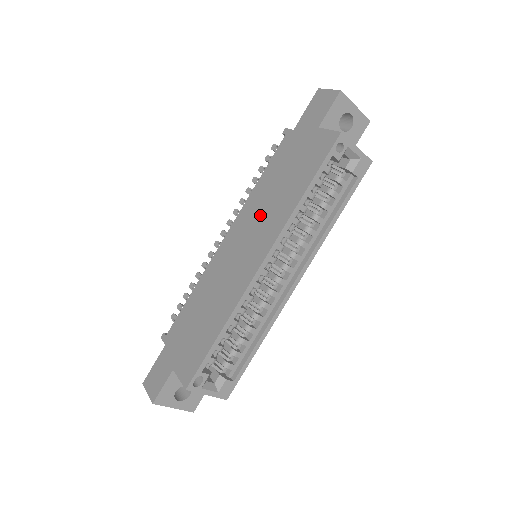
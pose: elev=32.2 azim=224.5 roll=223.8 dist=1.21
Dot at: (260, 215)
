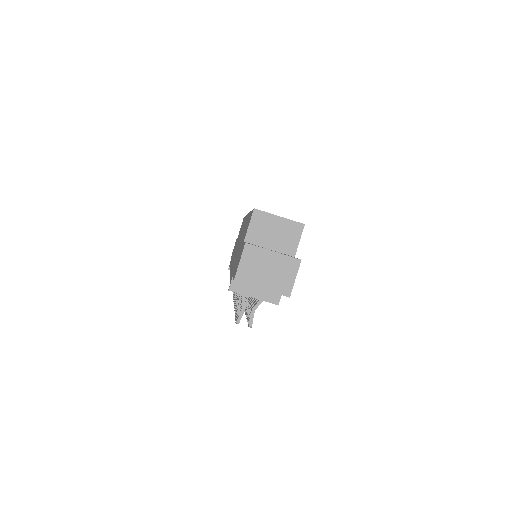
Dot at: occluded
